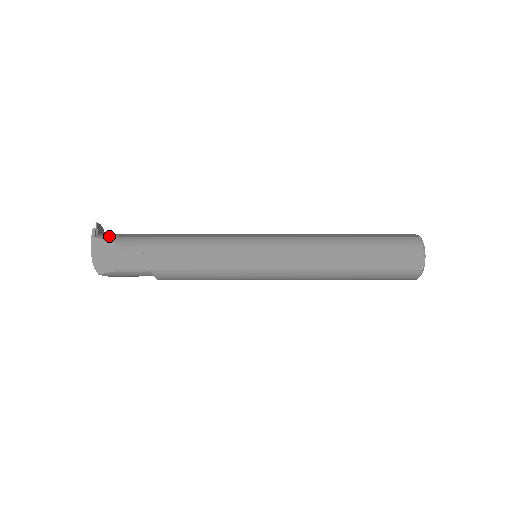
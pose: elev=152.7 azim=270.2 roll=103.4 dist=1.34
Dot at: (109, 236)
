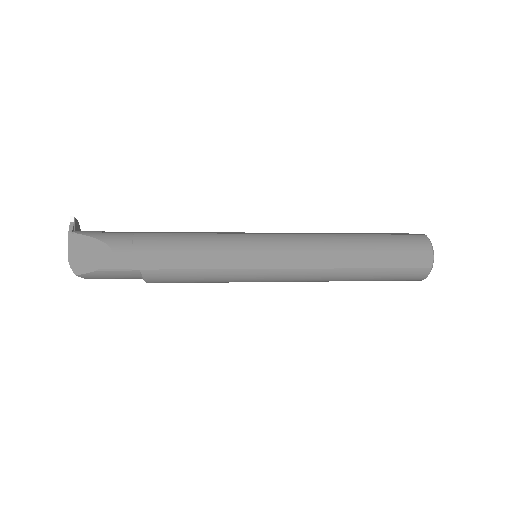
Dot at: (90, 232)
